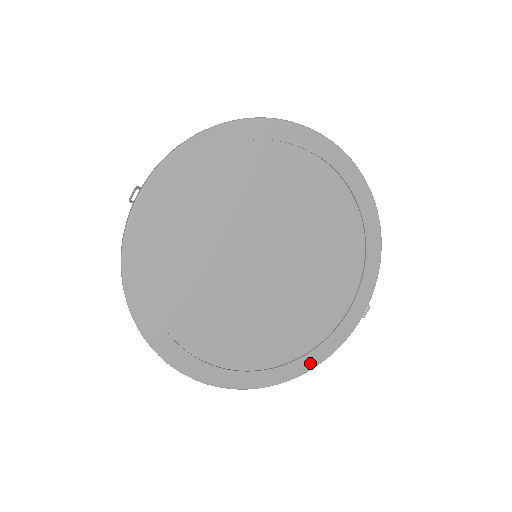
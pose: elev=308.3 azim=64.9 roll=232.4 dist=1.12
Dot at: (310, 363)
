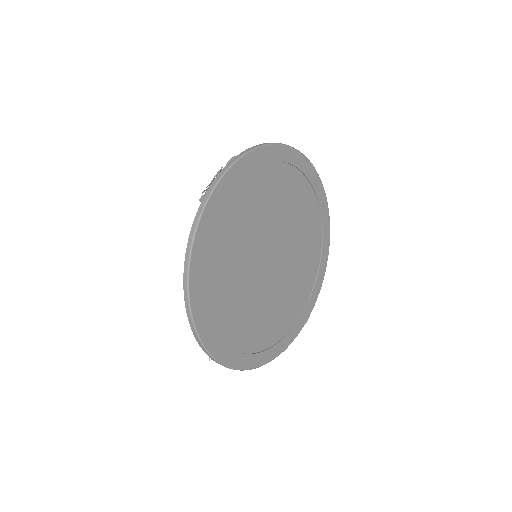
Dot at: (273, 354)
